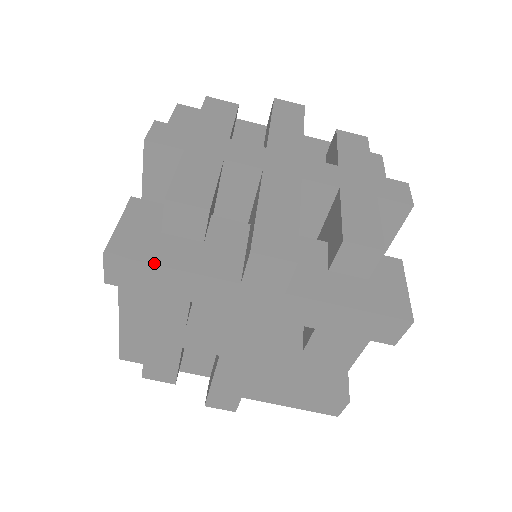
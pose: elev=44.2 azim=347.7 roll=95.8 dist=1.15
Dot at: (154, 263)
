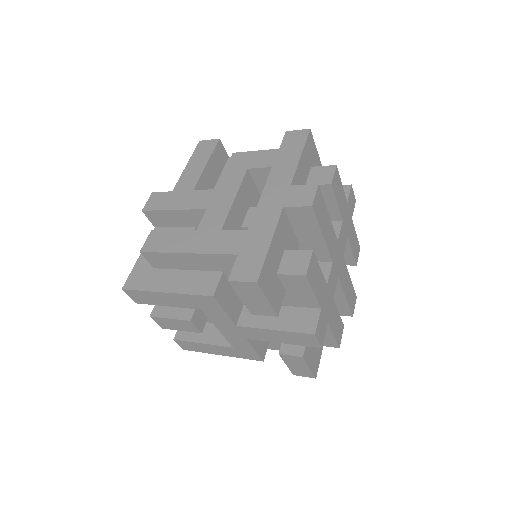
Dot at: occluded
